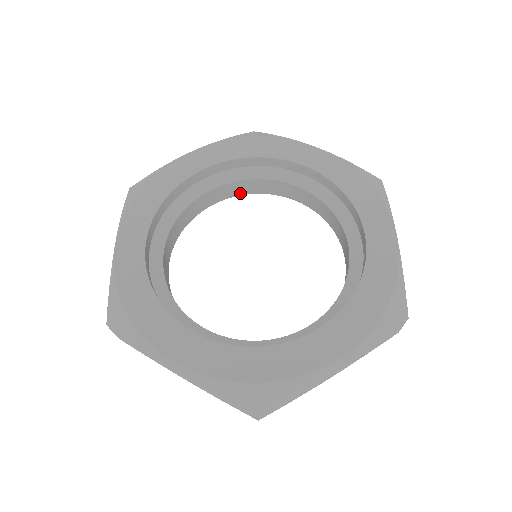
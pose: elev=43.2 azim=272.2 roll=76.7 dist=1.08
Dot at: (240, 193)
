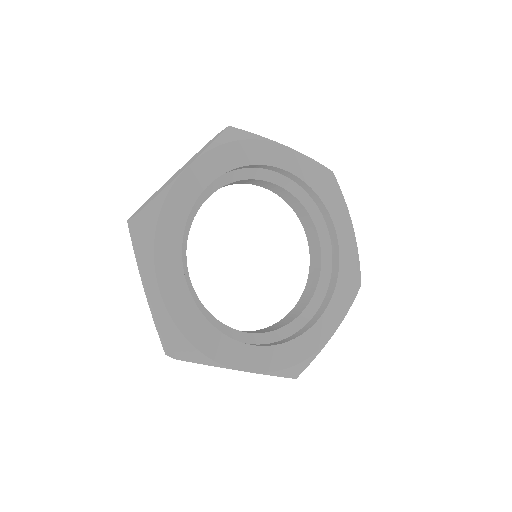
Dot at: (284, 198)
